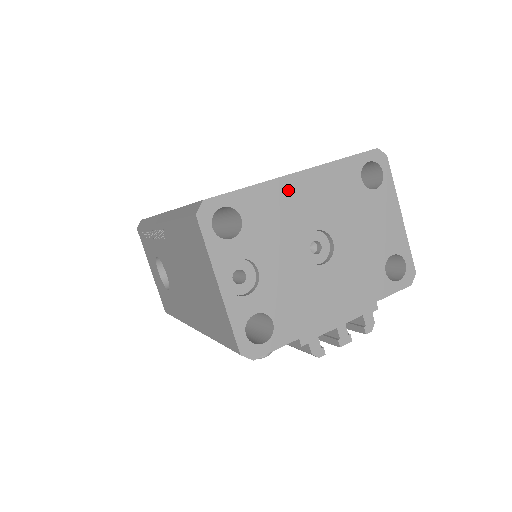
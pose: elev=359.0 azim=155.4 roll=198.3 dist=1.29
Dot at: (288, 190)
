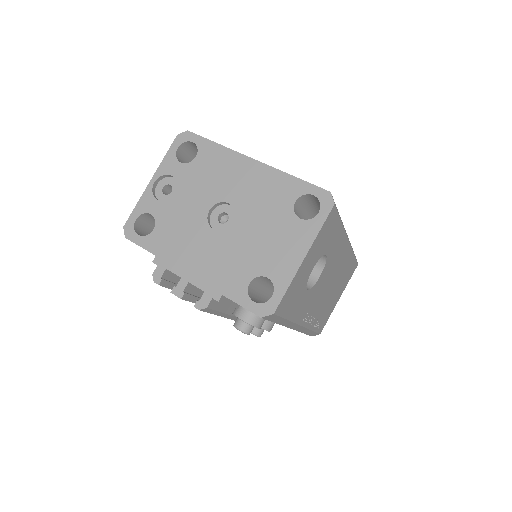
Dot at: (237, 164)
